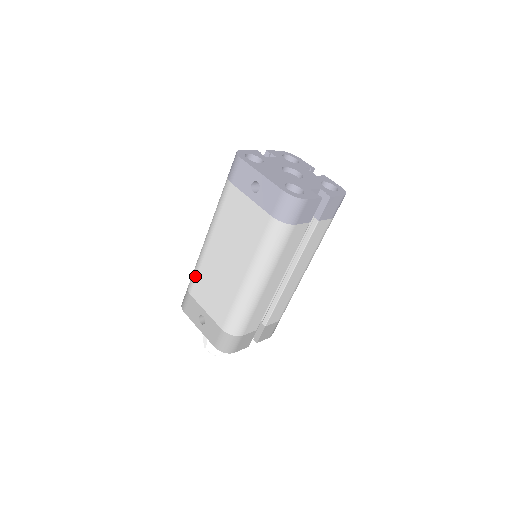
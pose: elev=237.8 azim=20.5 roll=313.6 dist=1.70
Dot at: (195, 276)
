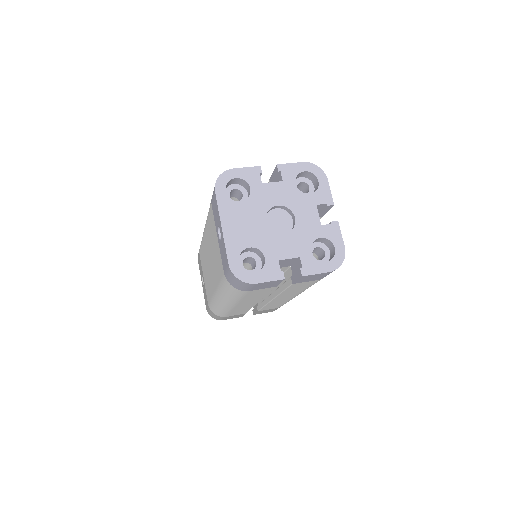
Dot at: occluded
